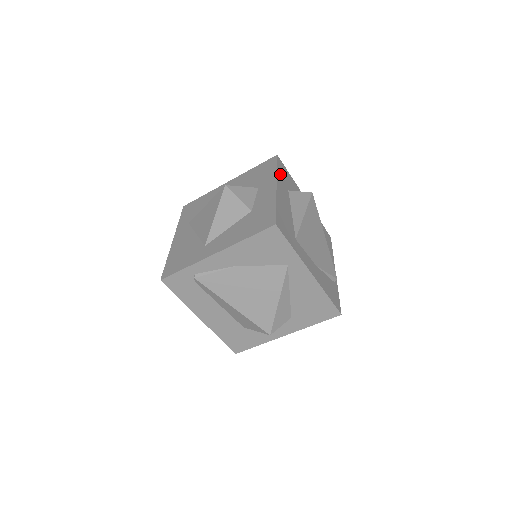
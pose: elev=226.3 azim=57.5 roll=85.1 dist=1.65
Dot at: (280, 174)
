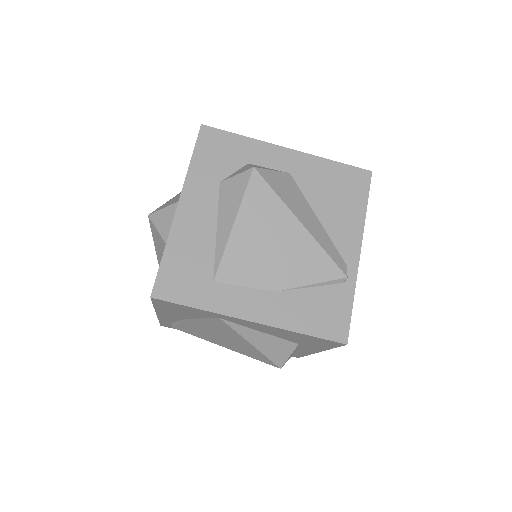
Dot at: (199, 165)
